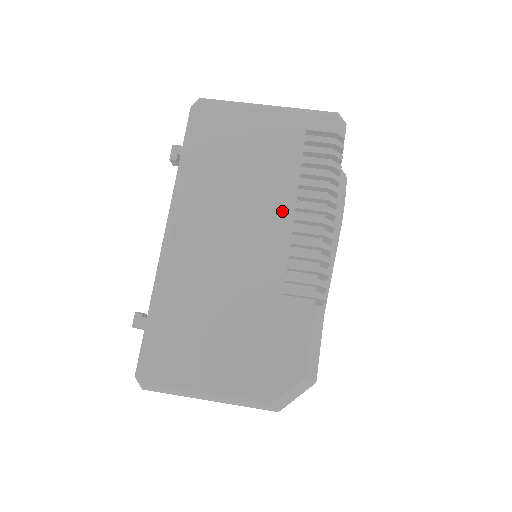
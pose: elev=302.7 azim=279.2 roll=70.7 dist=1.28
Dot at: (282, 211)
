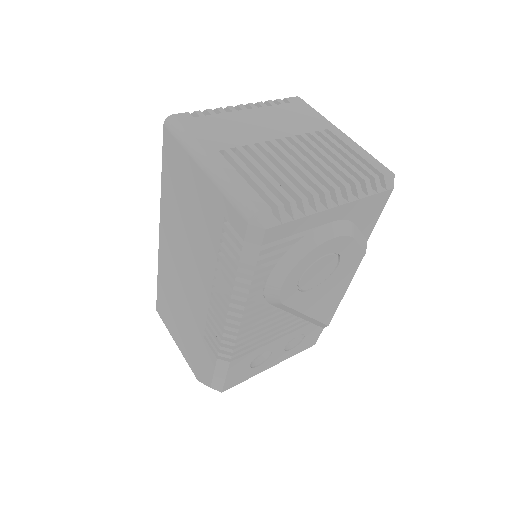
Dot at: (206, 278)
